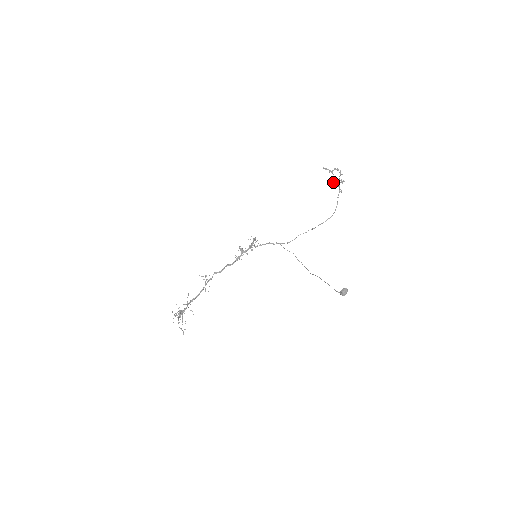
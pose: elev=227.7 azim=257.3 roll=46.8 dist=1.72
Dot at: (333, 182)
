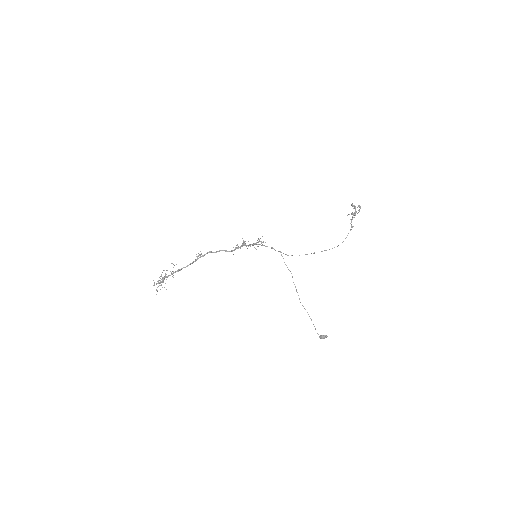
Dot at: (349, 214)
